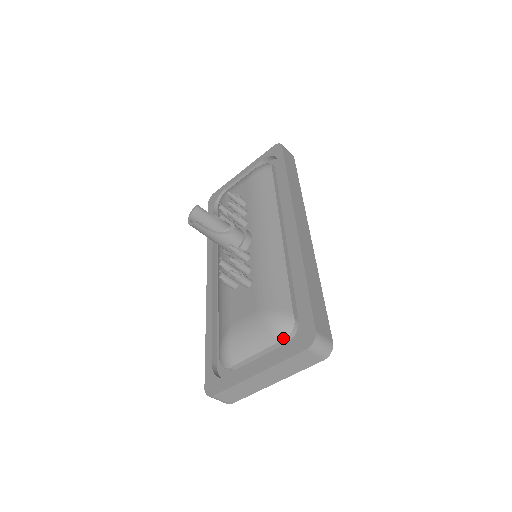
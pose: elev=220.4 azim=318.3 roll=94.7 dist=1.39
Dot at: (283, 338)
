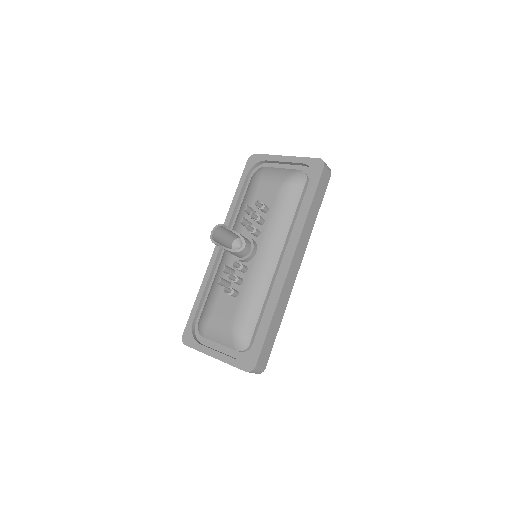
Dot at: (238, 350)
